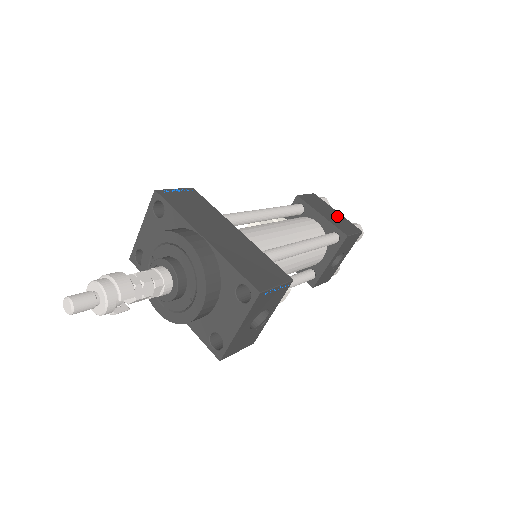
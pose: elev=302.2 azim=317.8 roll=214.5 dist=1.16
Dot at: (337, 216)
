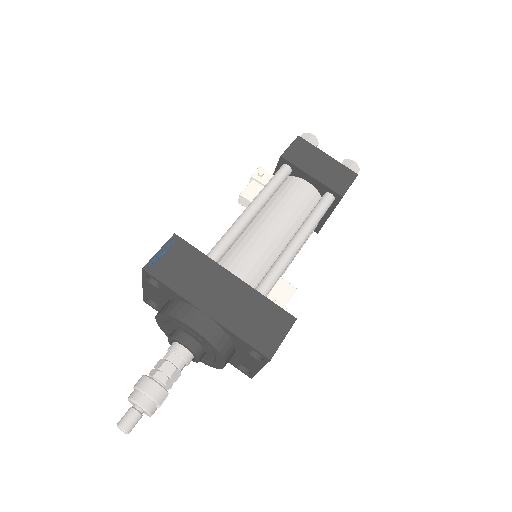
Dot at: (328, 165)
